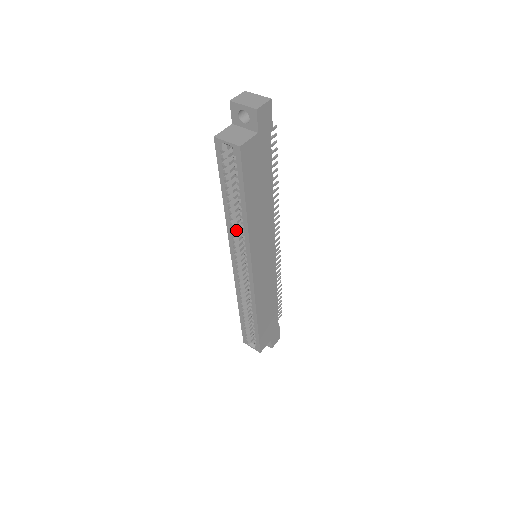
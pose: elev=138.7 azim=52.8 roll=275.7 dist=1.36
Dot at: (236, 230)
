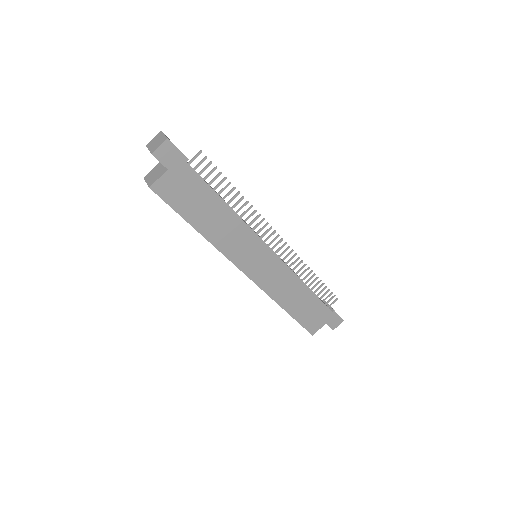
Dot at: occluded
